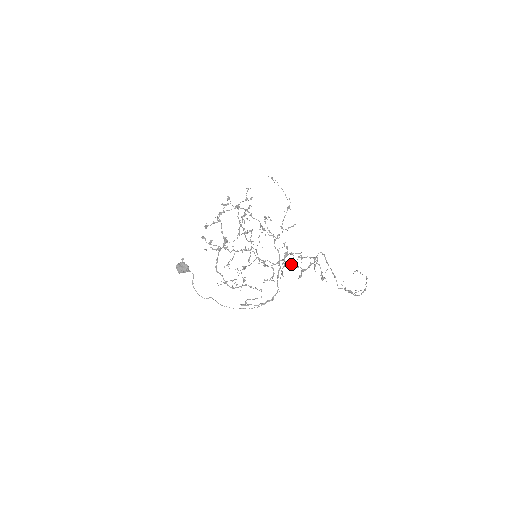
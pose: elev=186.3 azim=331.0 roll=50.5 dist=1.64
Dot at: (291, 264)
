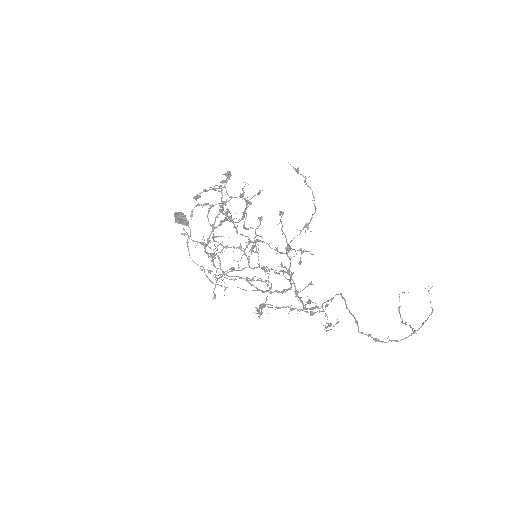
Dot at: occluded
